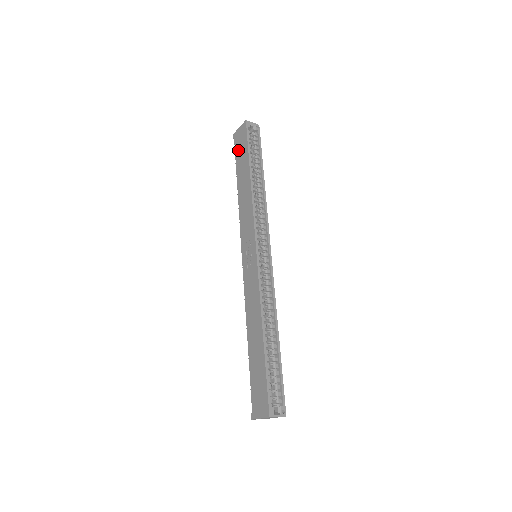
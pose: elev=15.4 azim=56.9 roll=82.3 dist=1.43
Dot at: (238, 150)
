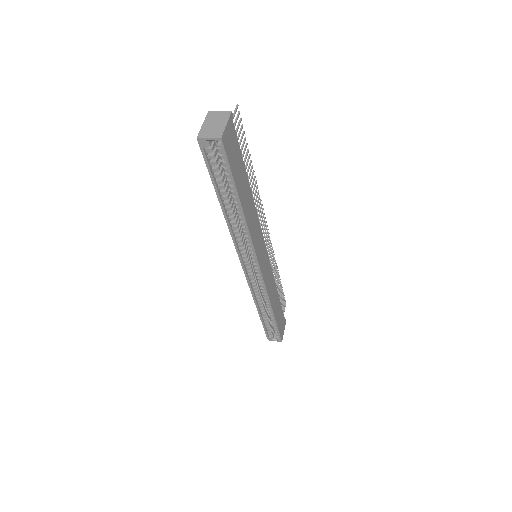
Dot at: occluded
